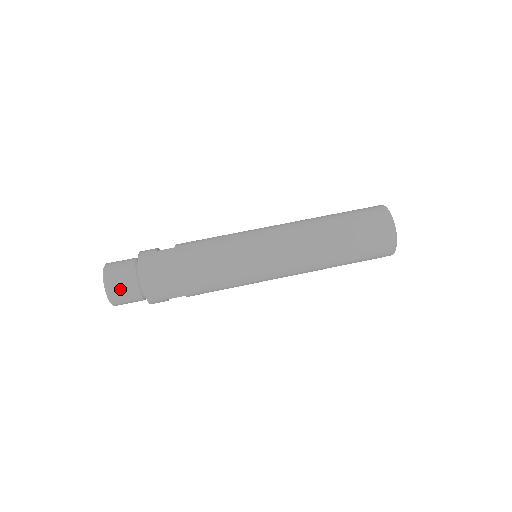
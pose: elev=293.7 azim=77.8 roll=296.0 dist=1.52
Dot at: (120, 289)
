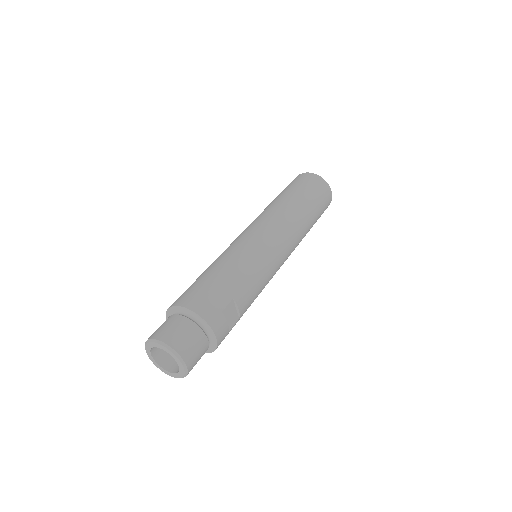
Dot at: (172, 331)
